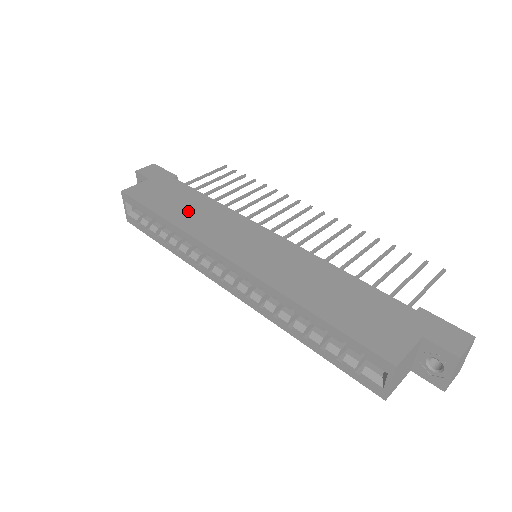
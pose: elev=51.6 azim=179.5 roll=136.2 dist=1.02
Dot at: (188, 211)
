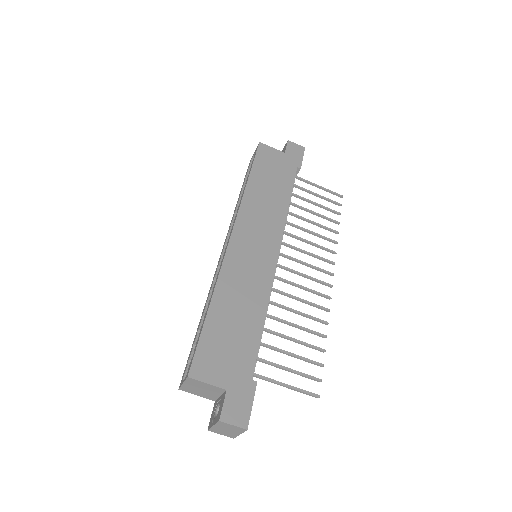
Dot at: (265, 192)
